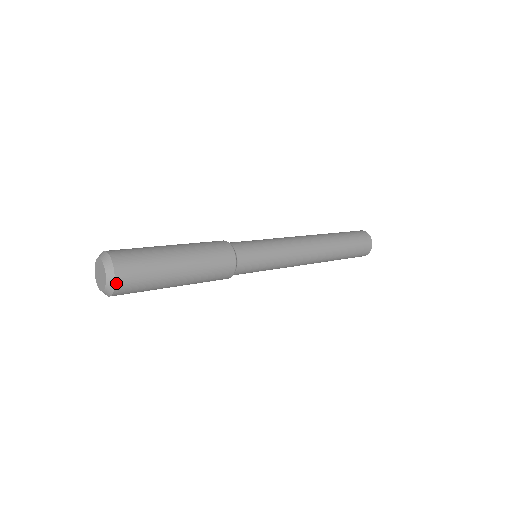
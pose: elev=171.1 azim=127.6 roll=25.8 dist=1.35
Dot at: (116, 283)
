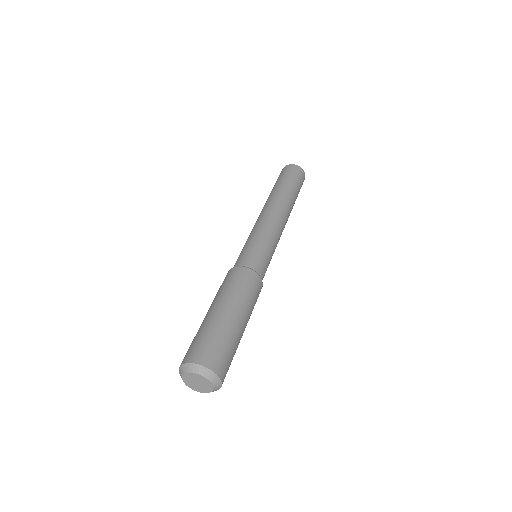
Dot at: (221, 380)
